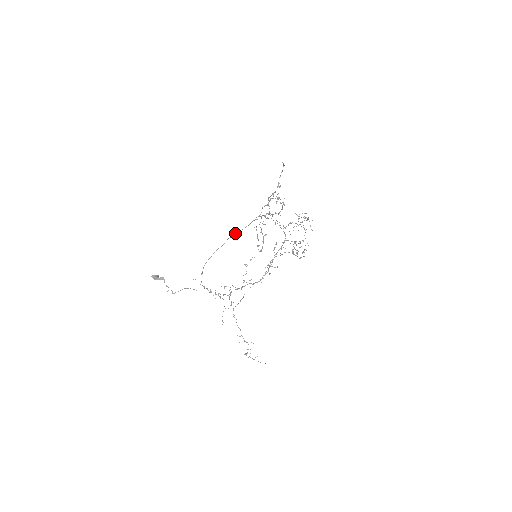
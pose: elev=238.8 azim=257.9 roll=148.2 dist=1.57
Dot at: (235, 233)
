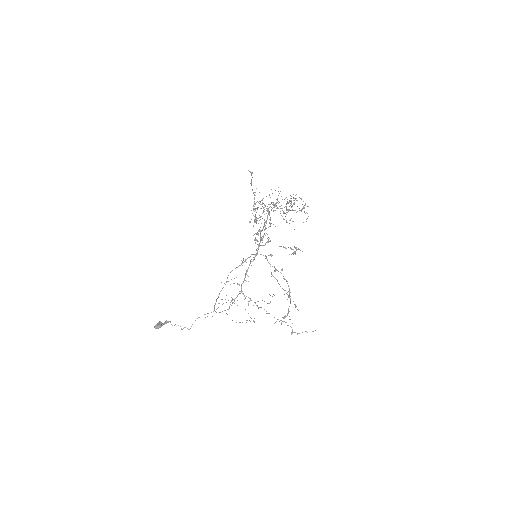
Dot at: occluded
